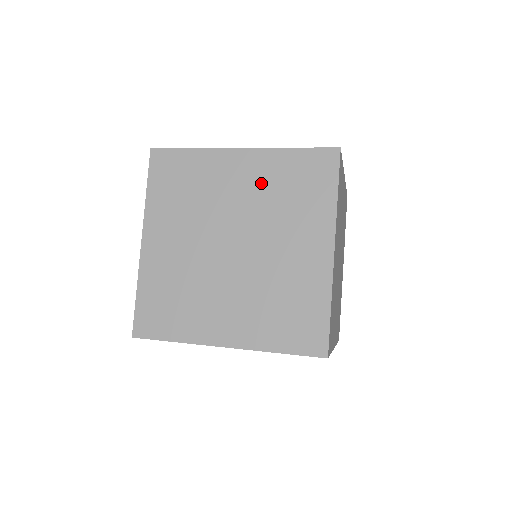
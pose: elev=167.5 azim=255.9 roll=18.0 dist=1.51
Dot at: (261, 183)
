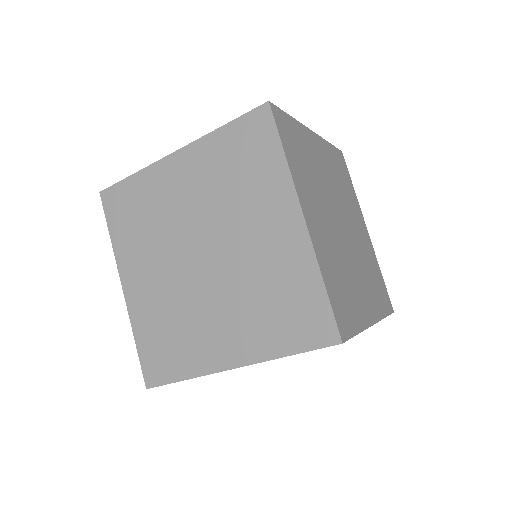
Dot at: (206, 178)
